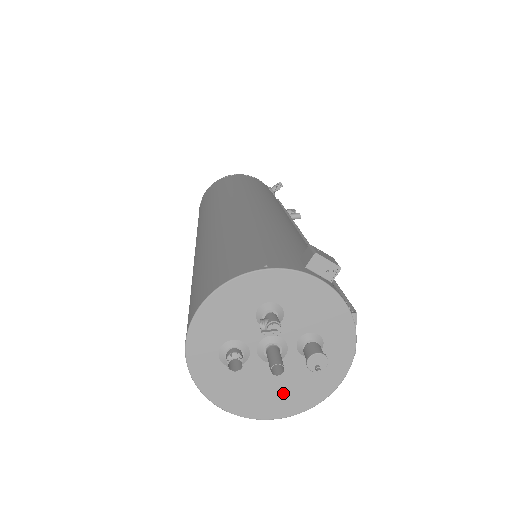
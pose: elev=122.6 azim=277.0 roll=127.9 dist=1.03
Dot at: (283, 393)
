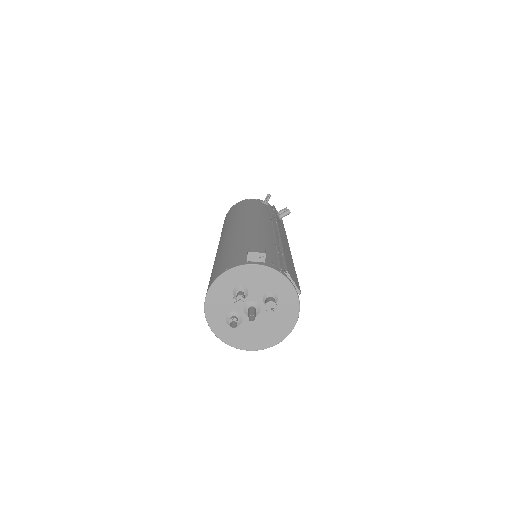
Dot at: (271, 330)
